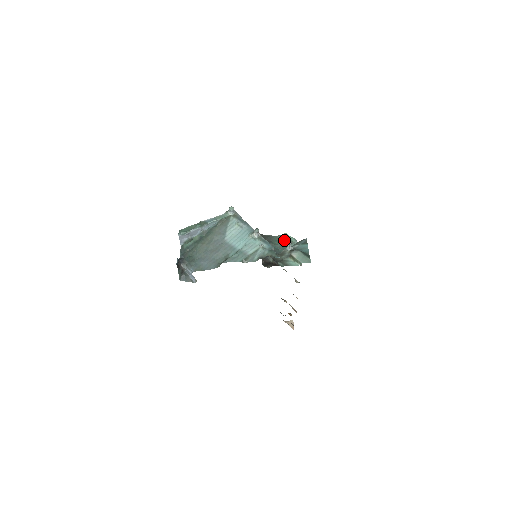
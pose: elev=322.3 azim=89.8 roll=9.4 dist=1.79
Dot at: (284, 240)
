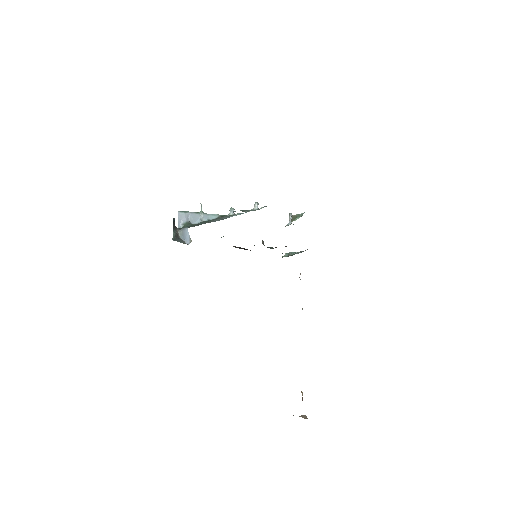
Dot at: occluded
